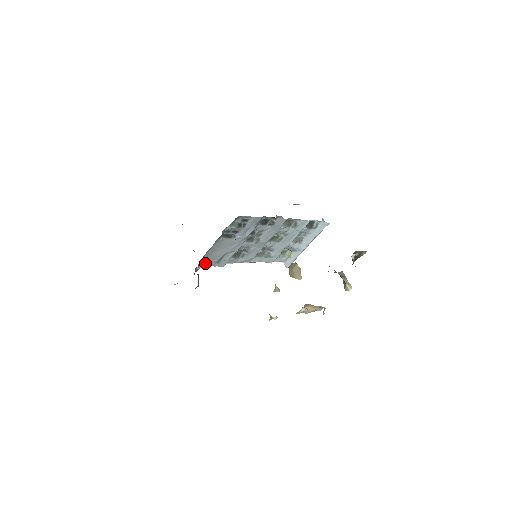
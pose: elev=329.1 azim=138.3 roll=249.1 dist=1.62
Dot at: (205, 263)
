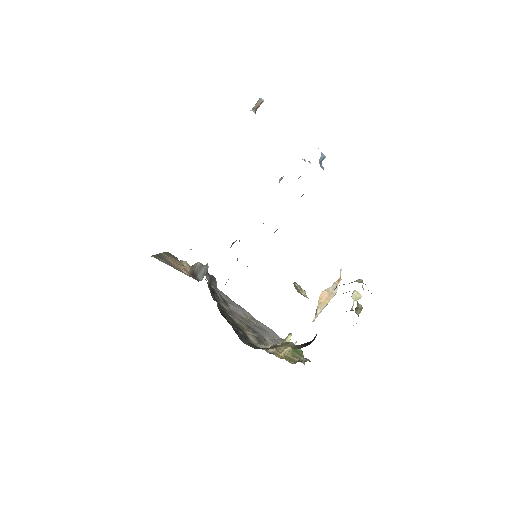
Dot at: occluded
